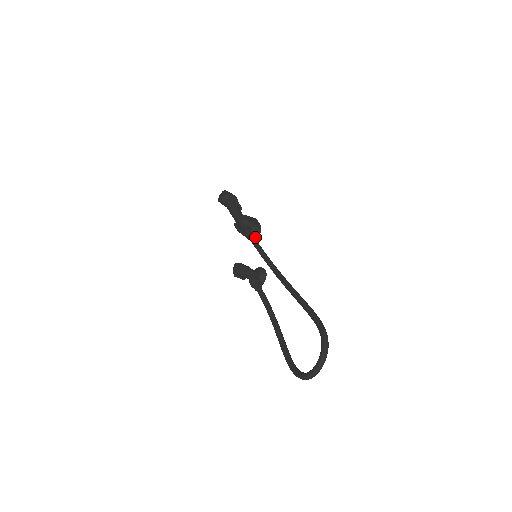
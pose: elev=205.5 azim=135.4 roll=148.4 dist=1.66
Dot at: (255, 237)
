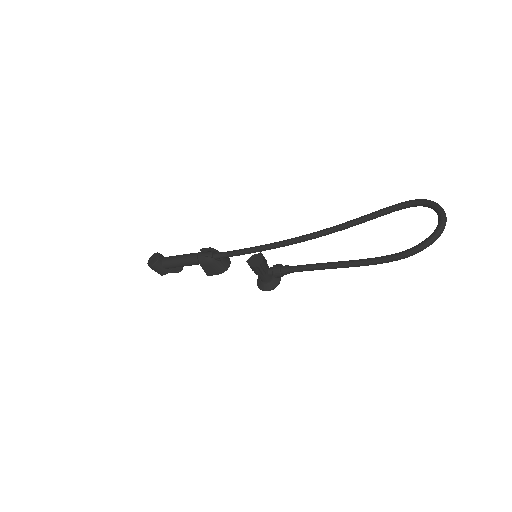
Dot at: (228, 264)
